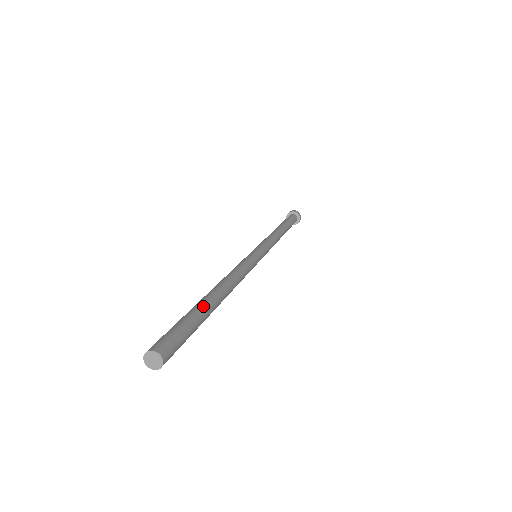
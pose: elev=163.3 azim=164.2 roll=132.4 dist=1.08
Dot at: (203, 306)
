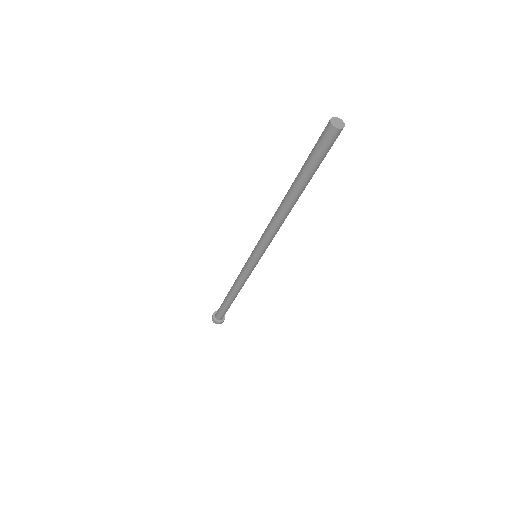
Dot at: occluded
